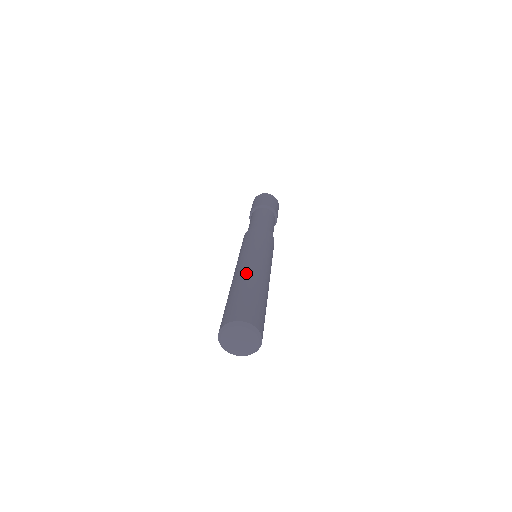
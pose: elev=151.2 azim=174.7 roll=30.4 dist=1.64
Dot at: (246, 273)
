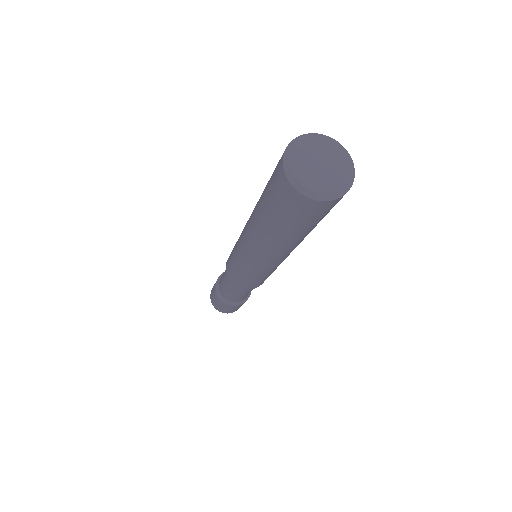
Dot at: occluded
